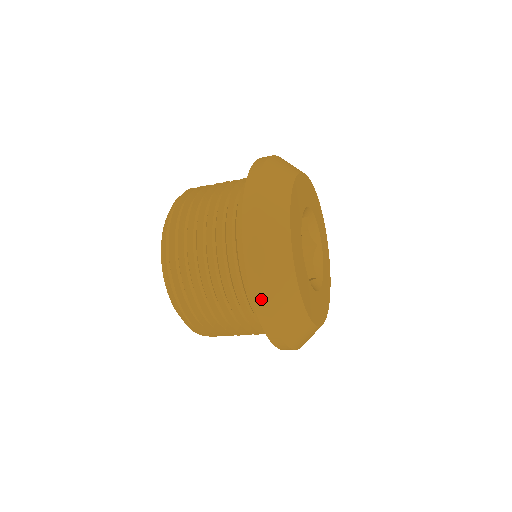
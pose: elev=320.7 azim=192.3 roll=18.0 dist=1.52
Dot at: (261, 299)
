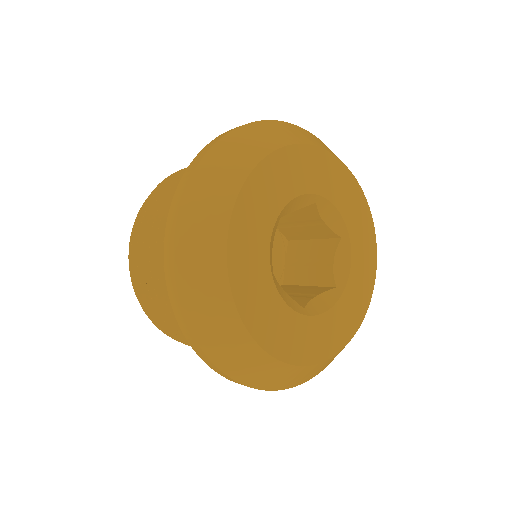
Dot at: (183, 188)
